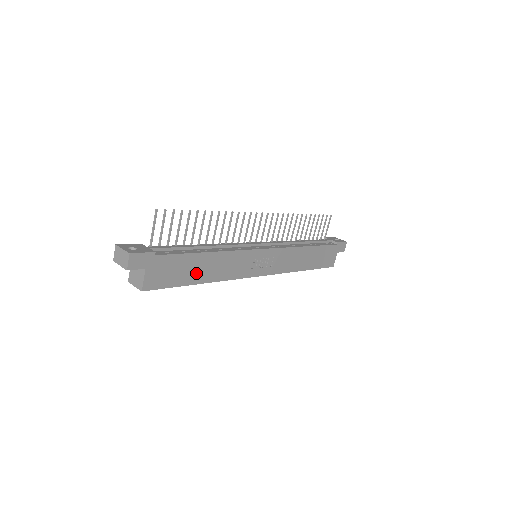
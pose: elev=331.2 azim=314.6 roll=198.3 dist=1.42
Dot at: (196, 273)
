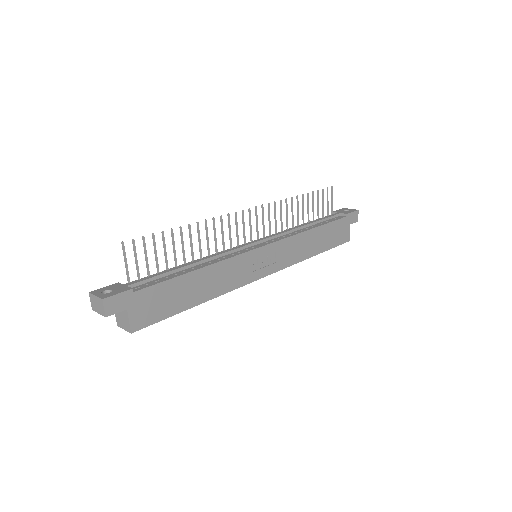
Dot at: (189, 296)
